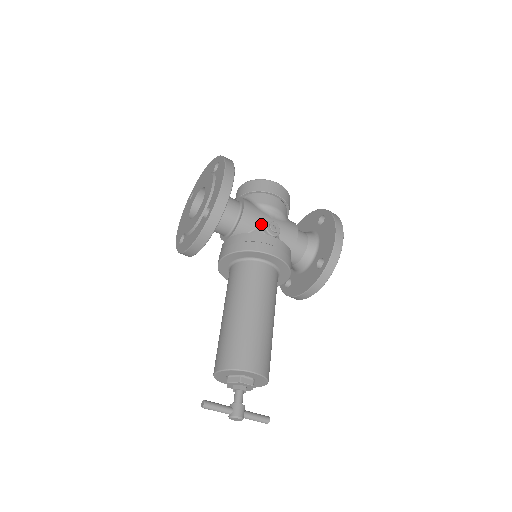
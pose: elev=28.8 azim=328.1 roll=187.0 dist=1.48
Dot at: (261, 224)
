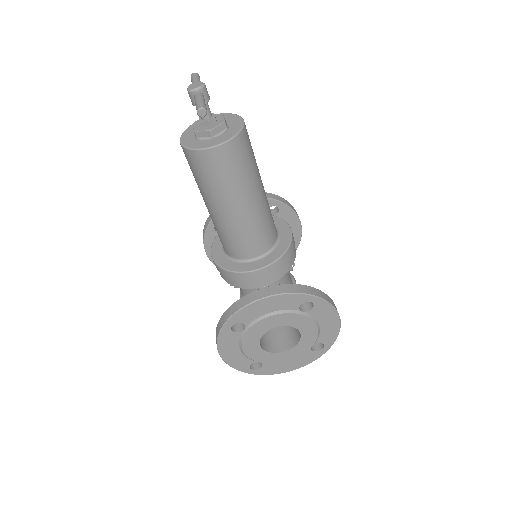
Dot at: occluded
